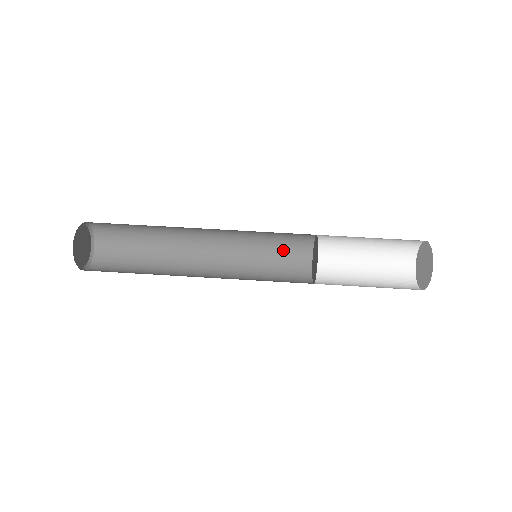
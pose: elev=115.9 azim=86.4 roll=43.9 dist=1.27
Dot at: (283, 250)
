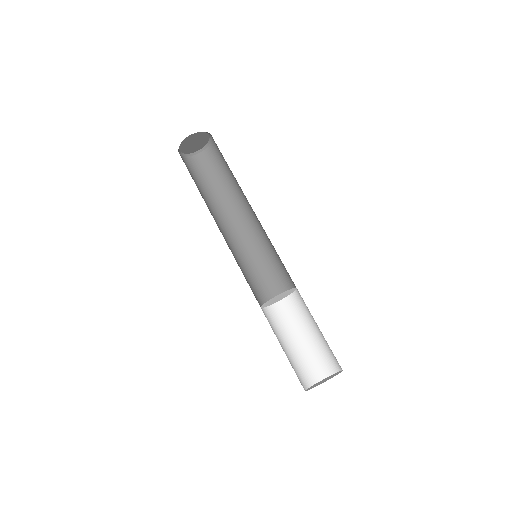
Dot at: (266, 280)
